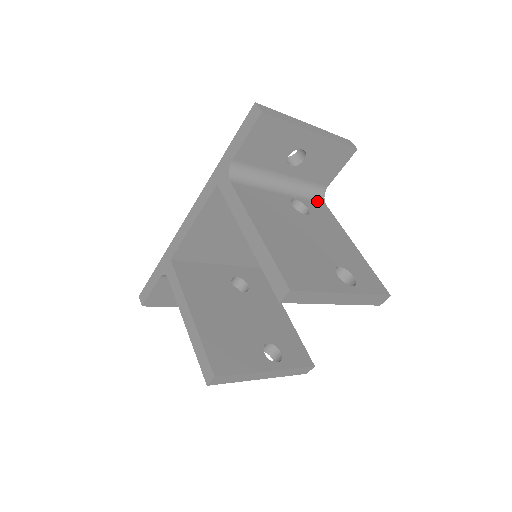
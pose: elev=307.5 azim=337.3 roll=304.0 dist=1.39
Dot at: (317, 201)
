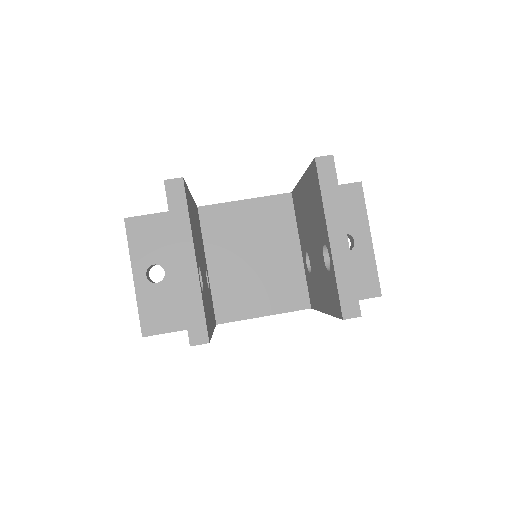
Dot at: occluded
